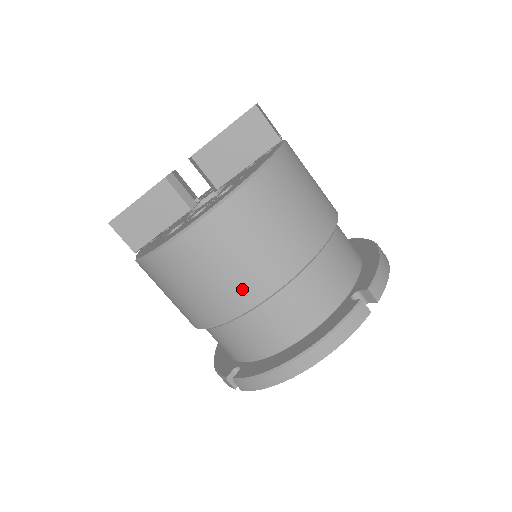
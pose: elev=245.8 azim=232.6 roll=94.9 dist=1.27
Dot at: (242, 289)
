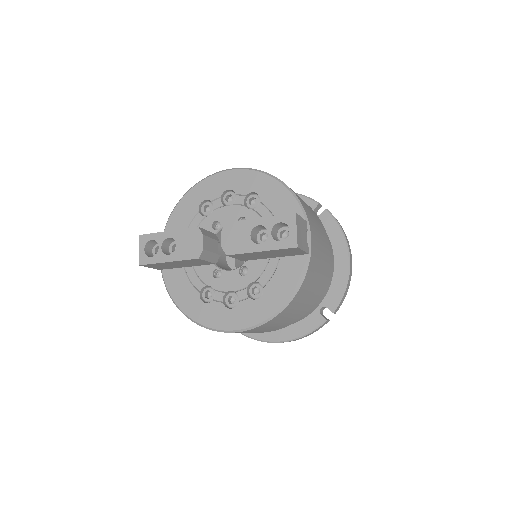
Dot at: occluded
